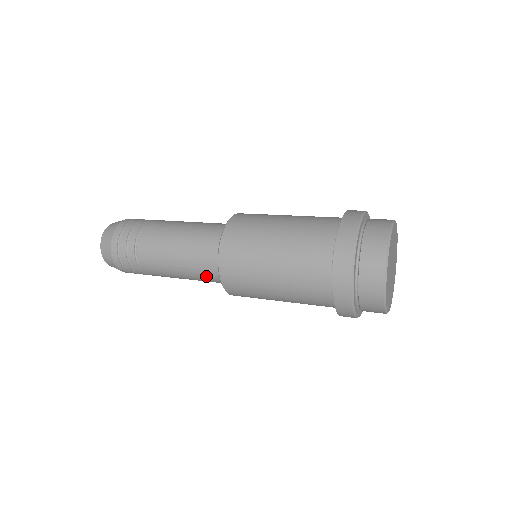
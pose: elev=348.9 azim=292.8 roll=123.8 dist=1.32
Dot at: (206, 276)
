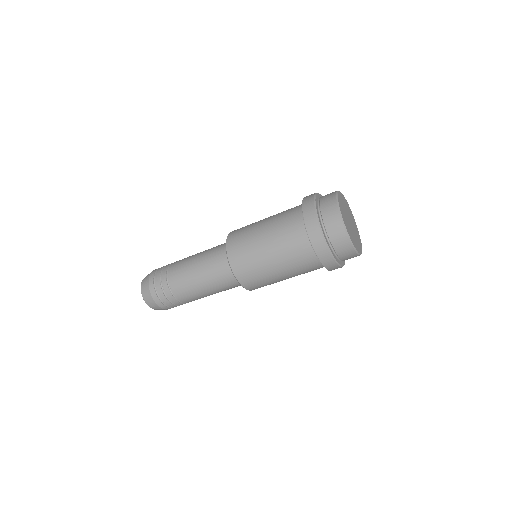
Dot at: (227, 284)
